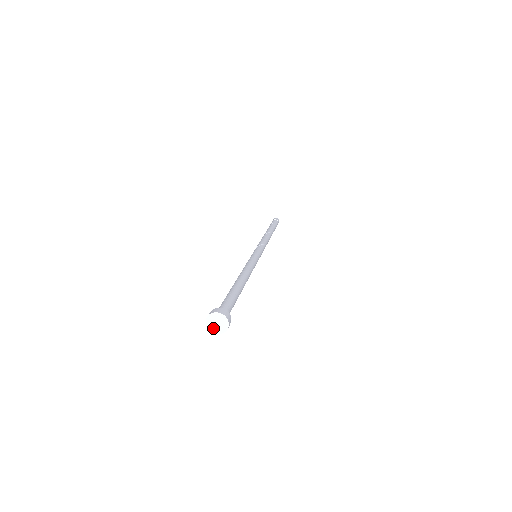
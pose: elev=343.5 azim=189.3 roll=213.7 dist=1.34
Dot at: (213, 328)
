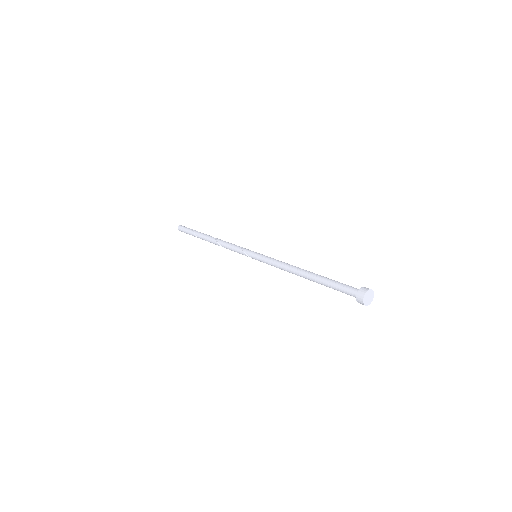
Dot at: (367, 302)
